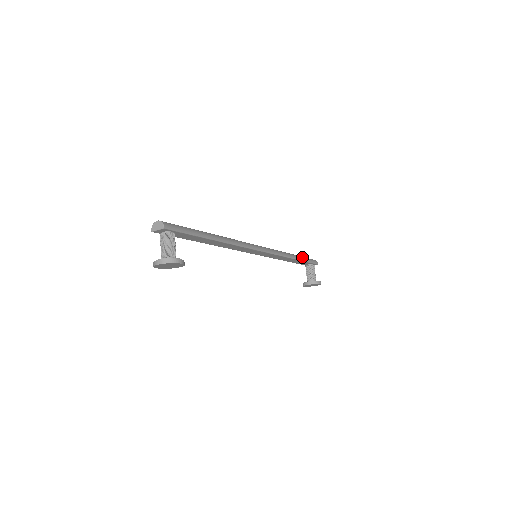
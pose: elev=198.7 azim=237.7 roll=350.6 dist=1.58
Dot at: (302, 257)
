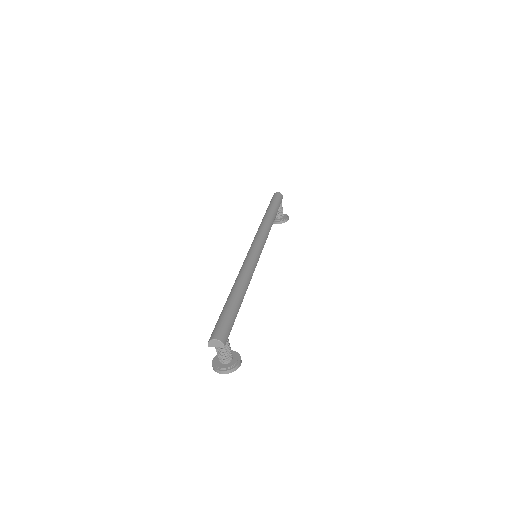
Dot at: (276, 207)
